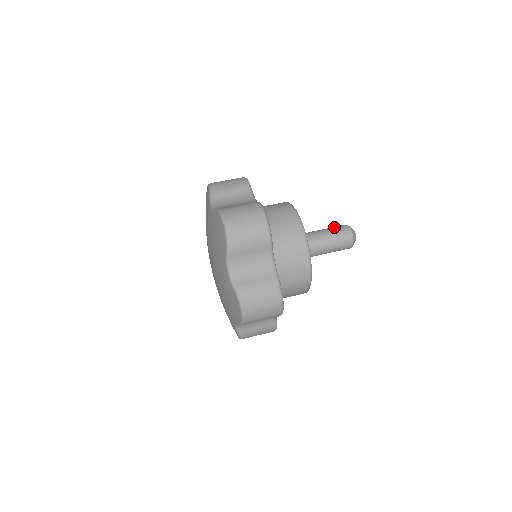
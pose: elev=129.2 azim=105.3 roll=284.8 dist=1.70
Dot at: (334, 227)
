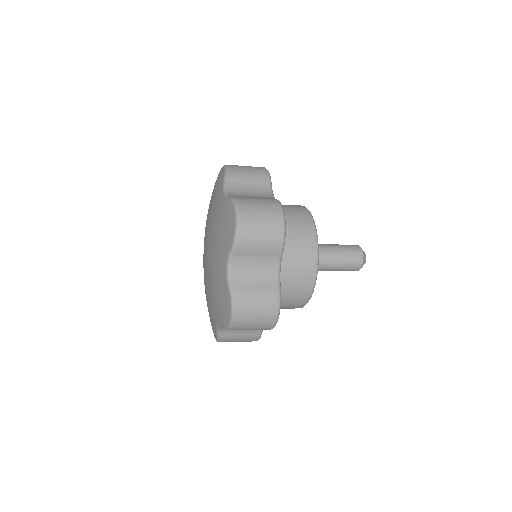
Dot at: occluded
